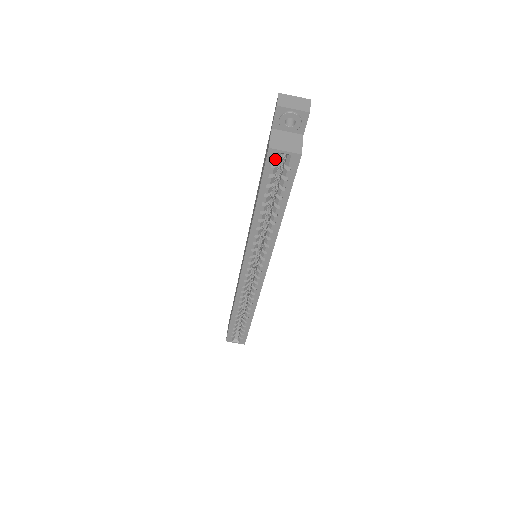
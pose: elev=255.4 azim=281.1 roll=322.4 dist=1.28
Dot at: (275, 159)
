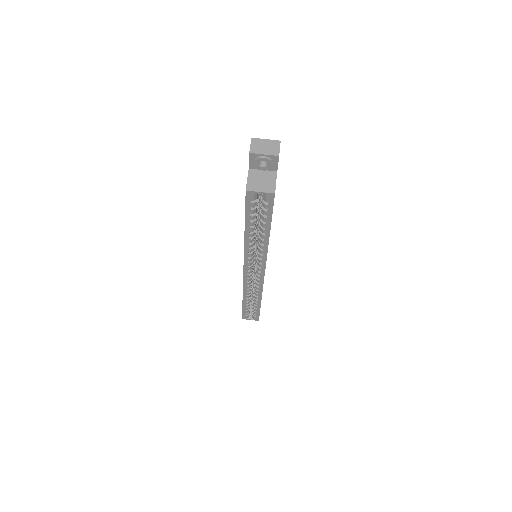
Dot at: (253, 197)
